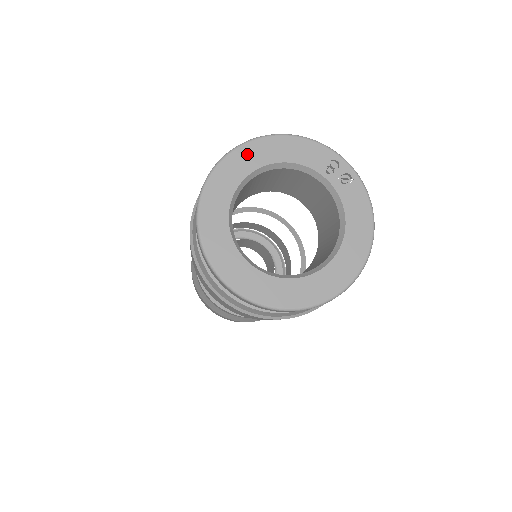
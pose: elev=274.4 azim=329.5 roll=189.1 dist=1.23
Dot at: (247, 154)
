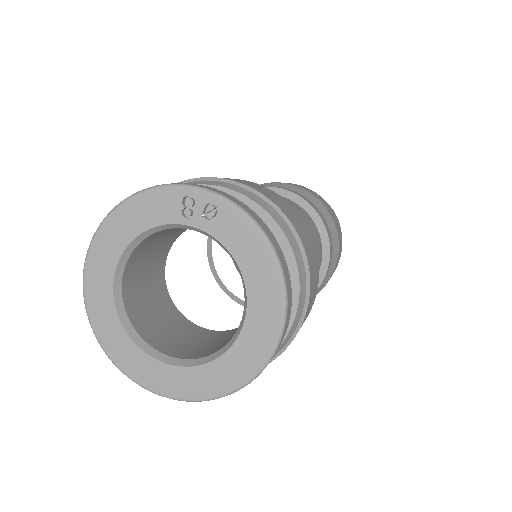
Dot at: (101, 250)
